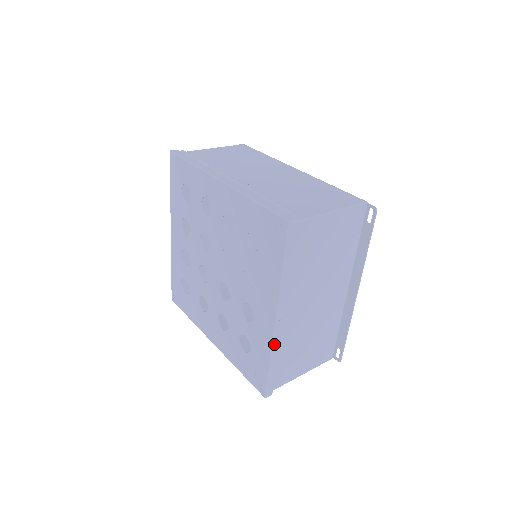
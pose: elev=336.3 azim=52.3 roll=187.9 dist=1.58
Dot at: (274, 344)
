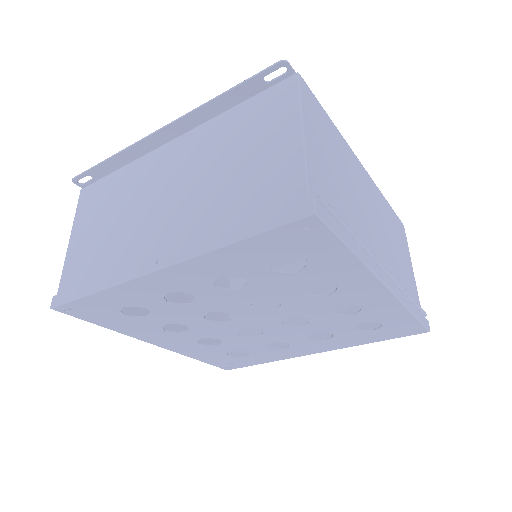
Dot at: (289, 357)
